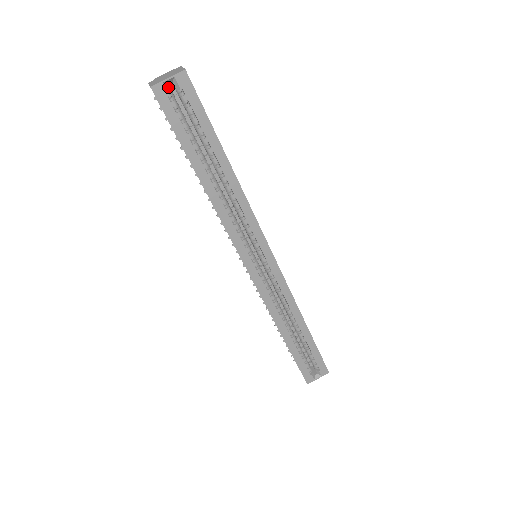
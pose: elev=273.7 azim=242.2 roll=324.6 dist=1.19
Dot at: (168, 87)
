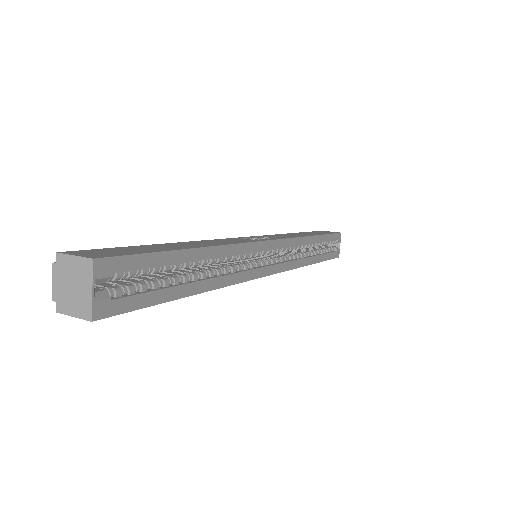
Dot at: (98, 294)
